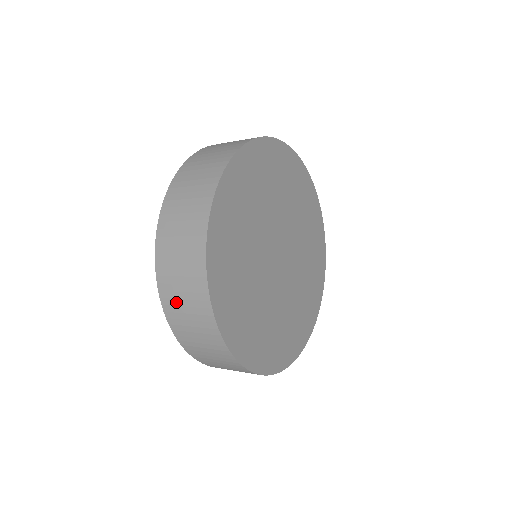
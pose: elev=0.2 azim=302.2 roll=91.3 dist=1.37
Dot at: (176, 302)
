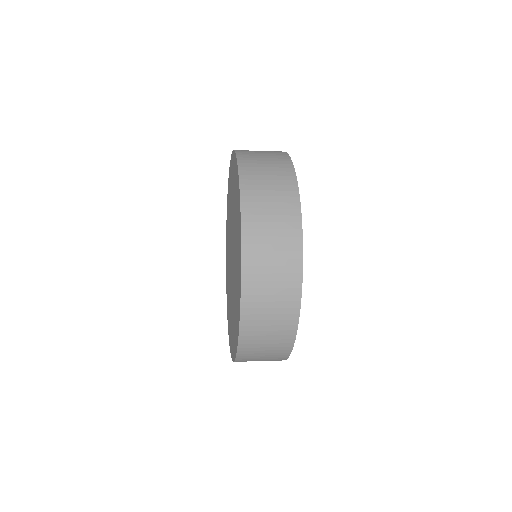
Dot at: (261, 277)
